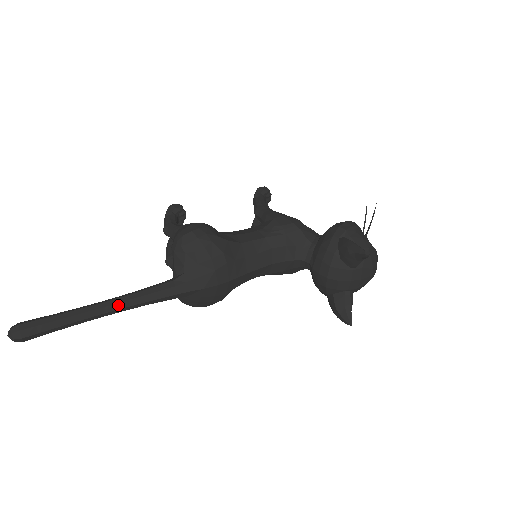
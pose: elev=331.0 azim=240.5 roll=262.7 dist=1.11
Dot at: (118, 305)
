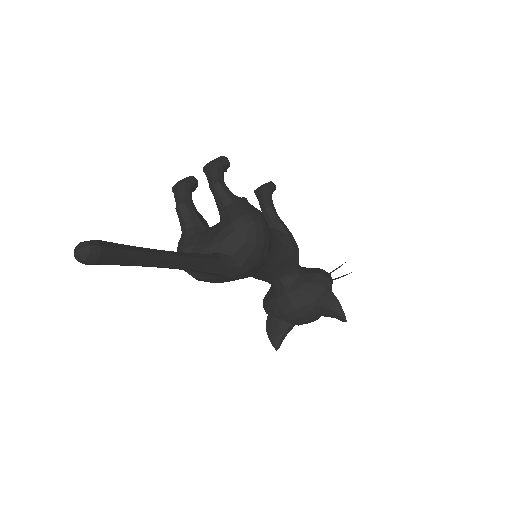
Dot at: (179, 264)
